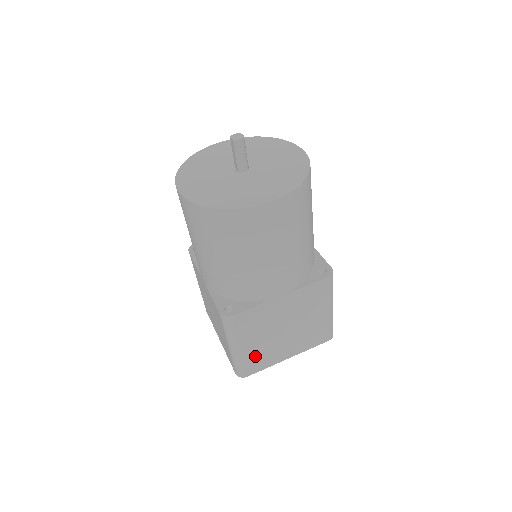
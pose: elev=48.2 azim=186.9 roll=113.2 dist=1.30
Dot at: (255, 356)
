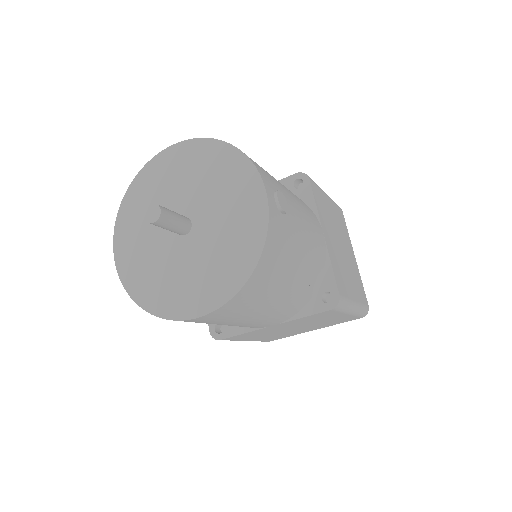
Dot at: (270, 338)
